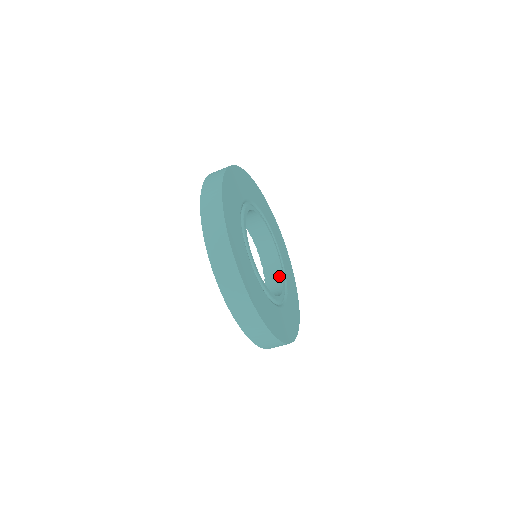
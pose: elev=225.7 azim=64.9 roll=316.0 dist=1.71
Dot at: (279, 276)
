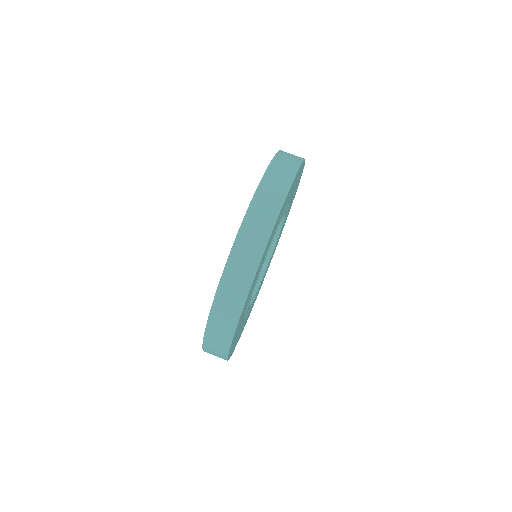
Dot at: occluded
